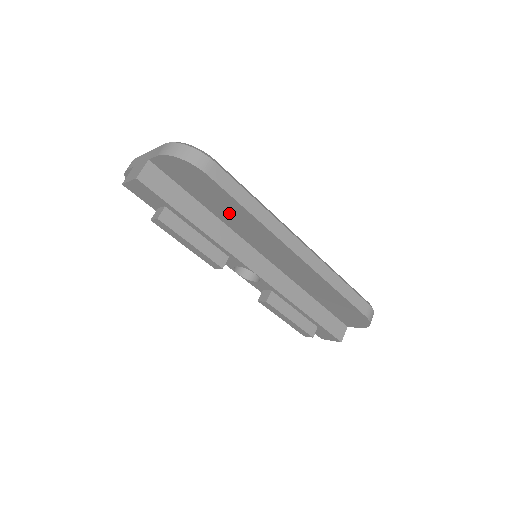
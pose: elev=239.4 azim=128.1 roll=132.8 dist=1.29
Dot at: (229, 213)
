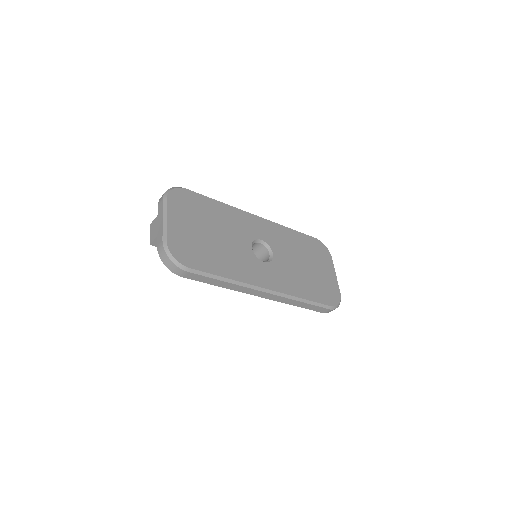
Dot at: occluded
